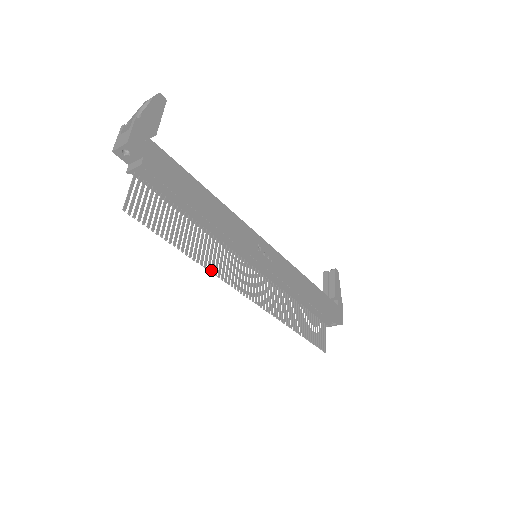
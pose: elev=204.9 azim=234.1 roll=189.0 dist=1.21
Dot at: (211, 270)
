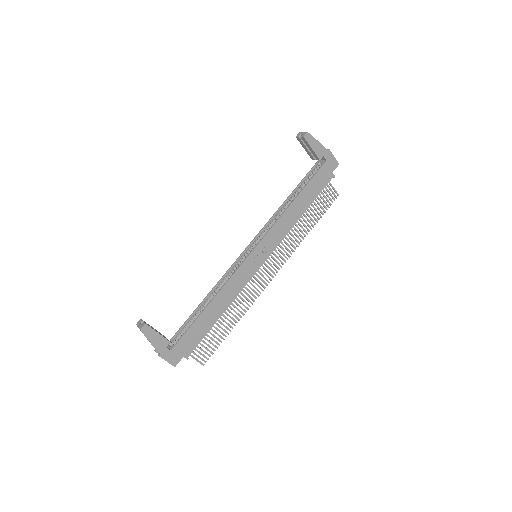
Dot at: occluded
